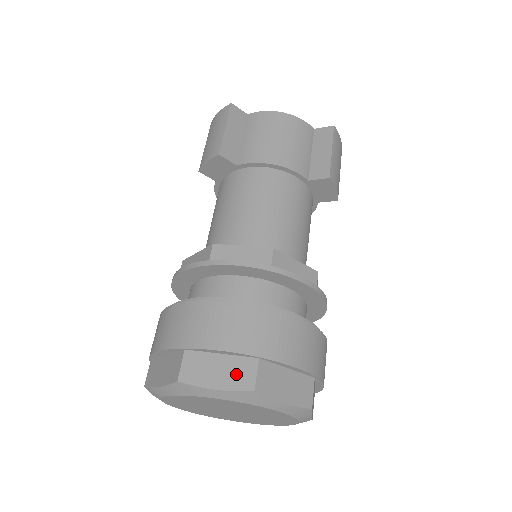
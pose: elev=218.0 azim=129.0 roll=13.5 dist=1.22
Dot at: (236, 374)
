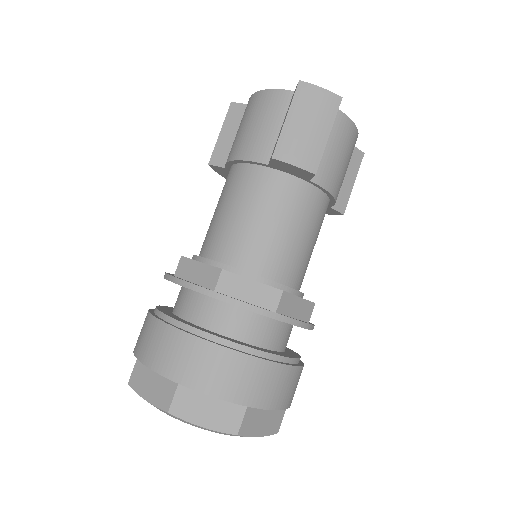
Dot at: (272, 422)
